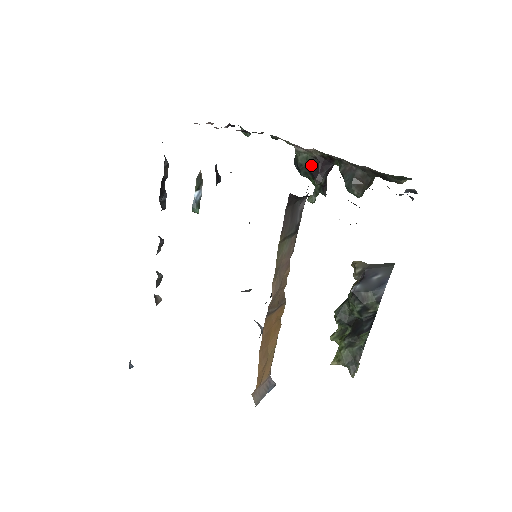
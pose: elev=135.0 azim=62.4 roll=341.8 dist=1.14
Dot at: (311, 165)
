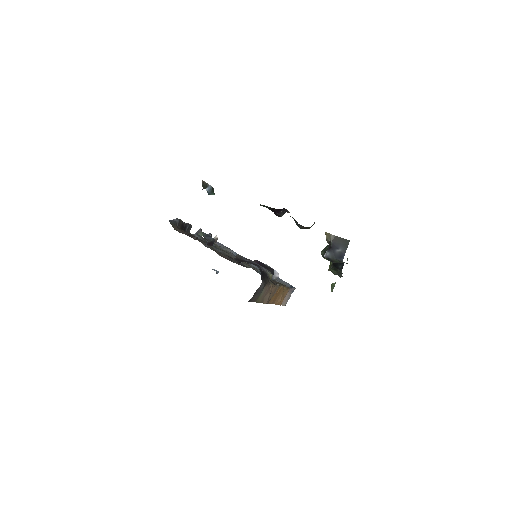
Dot at: (270, 209)
